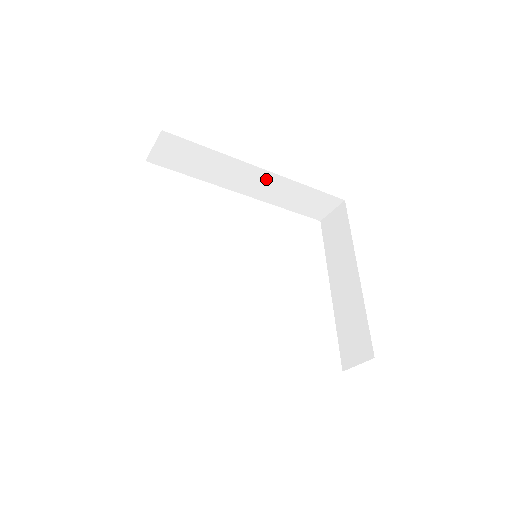
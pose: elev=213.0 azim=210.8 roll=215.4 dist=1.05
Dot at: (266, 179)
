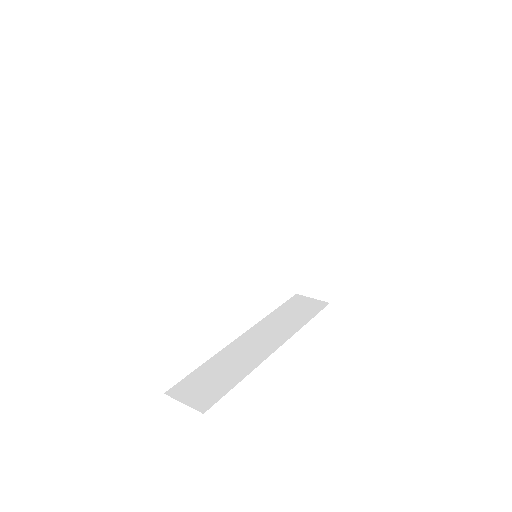
Dot at: occluded
